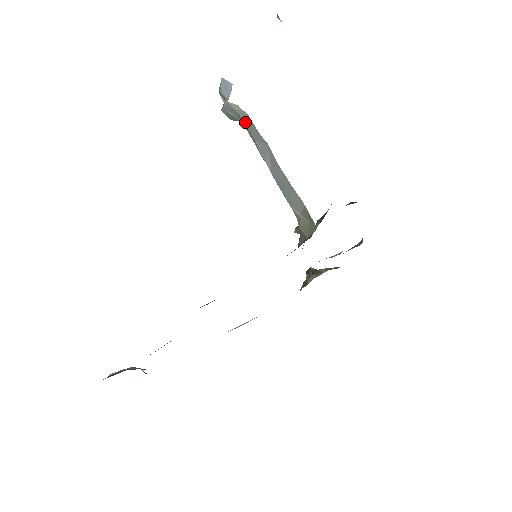
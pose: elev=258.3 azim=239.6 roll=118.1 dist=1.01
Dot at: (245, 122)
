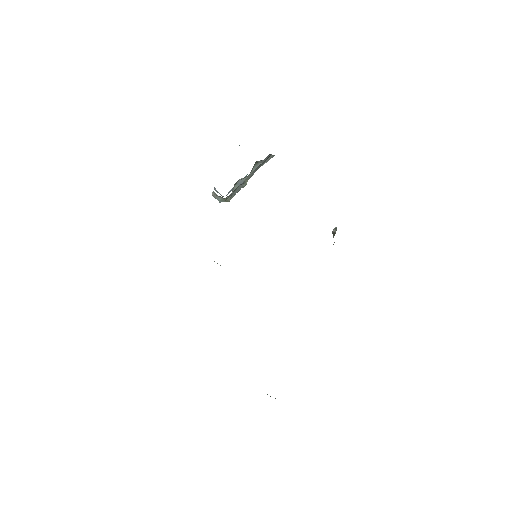
Dot at: occluded
